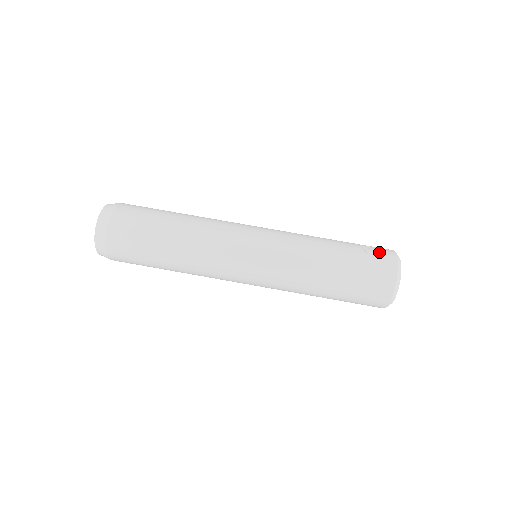
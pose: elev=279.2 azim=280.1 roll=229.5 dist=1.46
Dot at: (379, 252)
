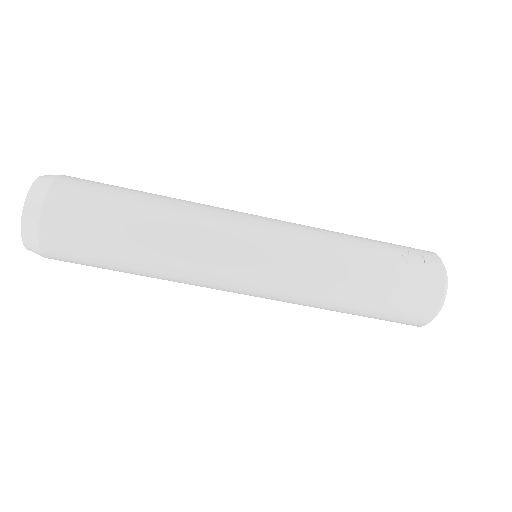
Dot at: (421, 260)
